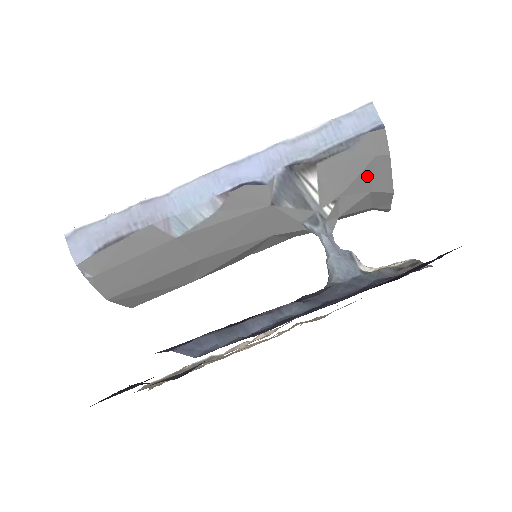
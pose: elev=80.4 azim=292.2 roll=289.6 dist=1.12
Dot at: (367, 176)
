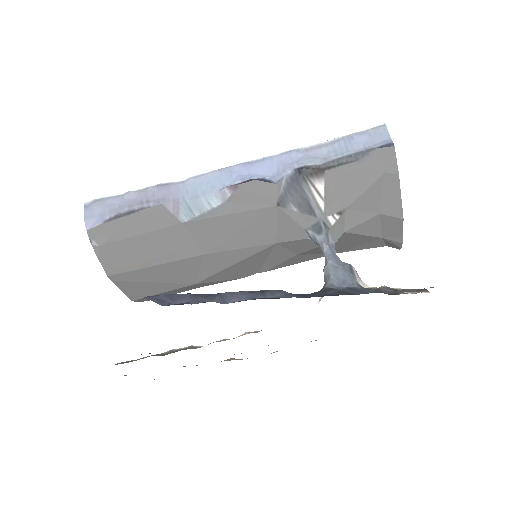
Dot at: (375, 194)
